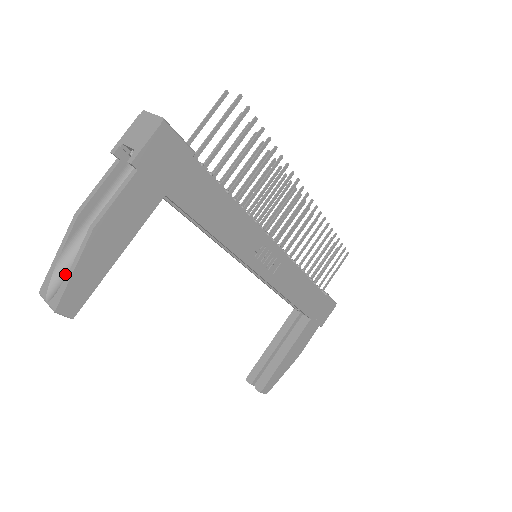
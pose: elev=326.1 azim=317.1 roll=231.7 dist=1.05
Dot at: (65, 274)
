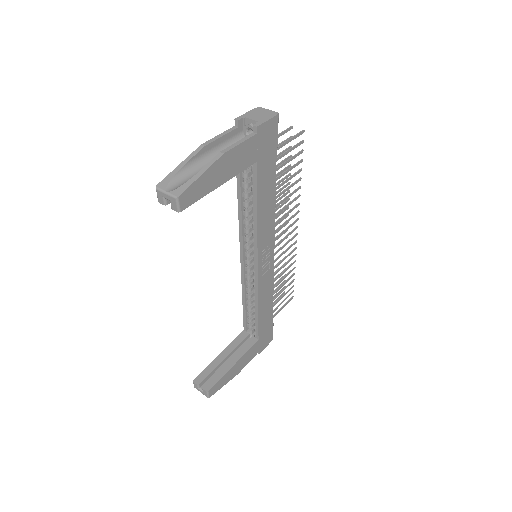
Dot at: (183, 180)
